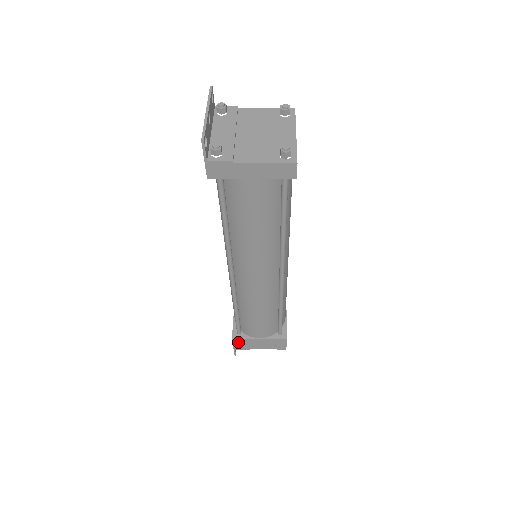
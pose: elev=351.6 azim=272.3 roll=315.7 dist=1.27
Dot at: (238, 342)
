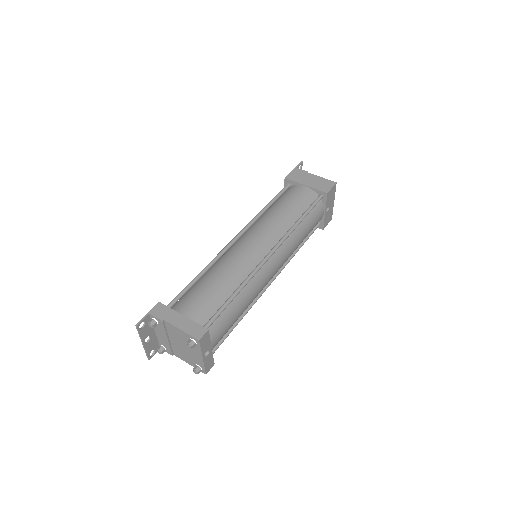
Dot at: occluded
